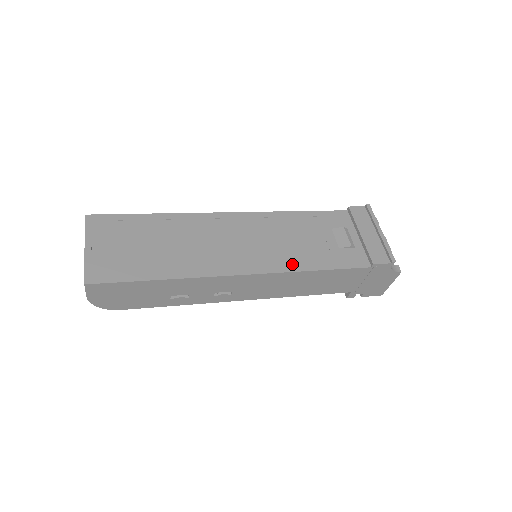
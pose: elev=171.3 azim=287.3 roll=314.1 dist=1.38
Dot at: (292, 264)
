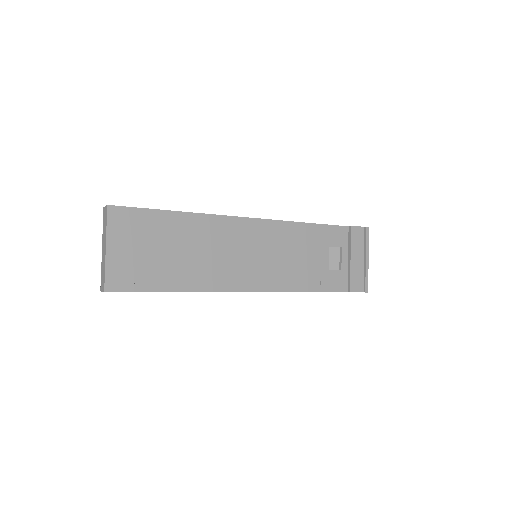
Dot at: (287, 283)
